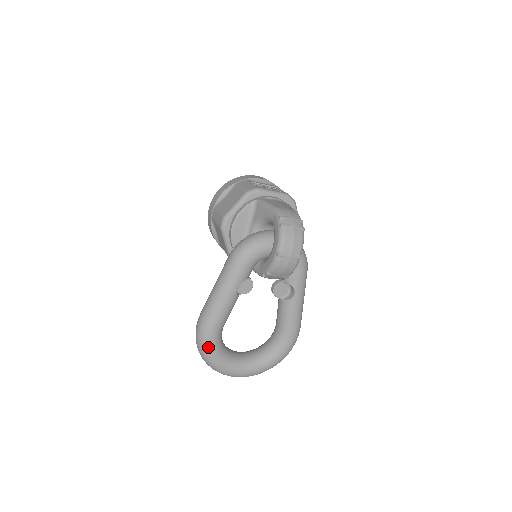
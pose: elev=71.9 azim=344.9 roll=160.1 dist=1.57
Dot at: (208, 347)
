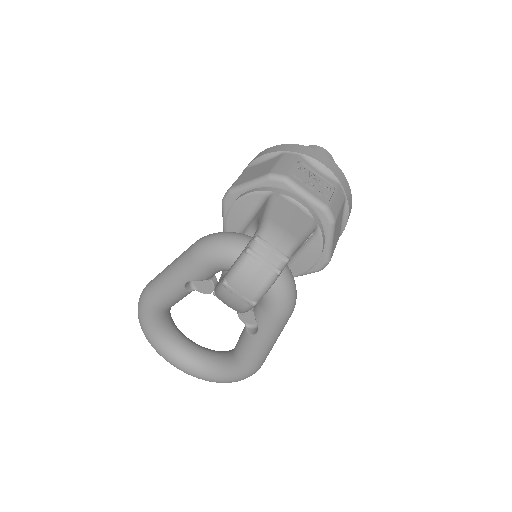
Dot at: (142, 318)
